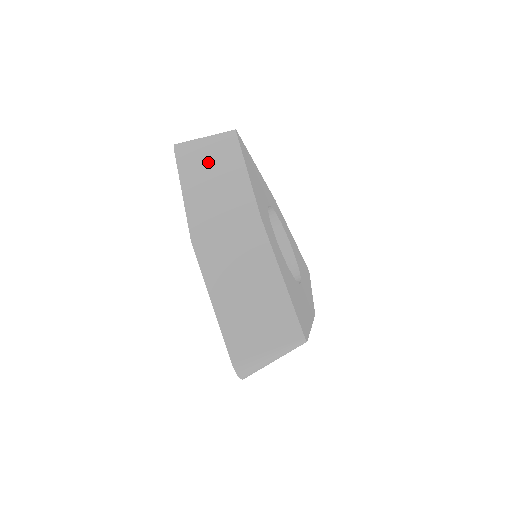
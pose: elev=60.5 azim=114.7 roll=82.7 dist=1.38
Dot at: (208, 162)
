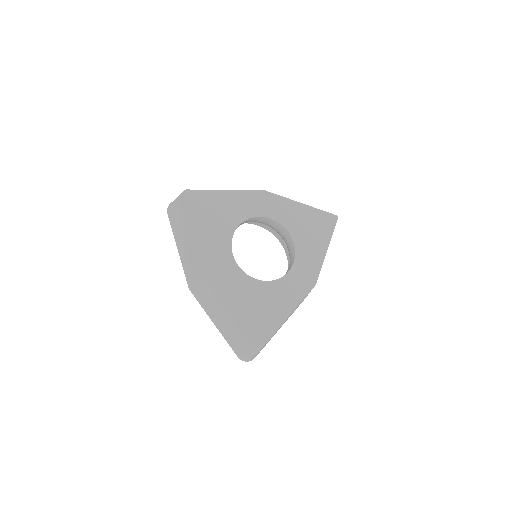
Dot at: (180, 224)
